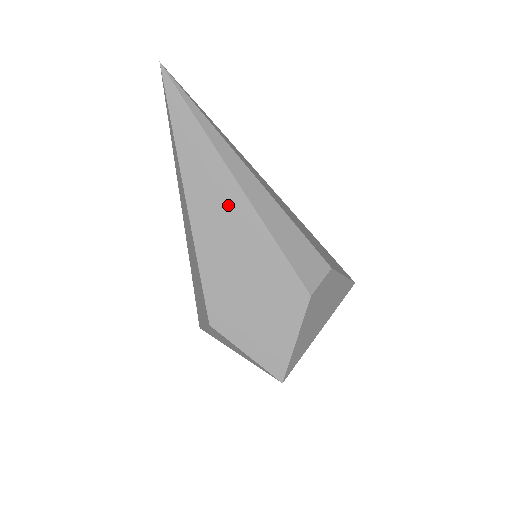
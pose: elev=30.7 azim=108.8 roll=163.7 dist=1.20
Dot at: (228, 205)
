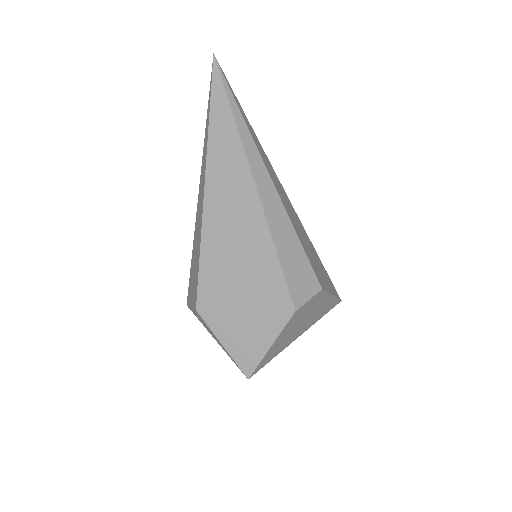
Dot at: (242, 207)
